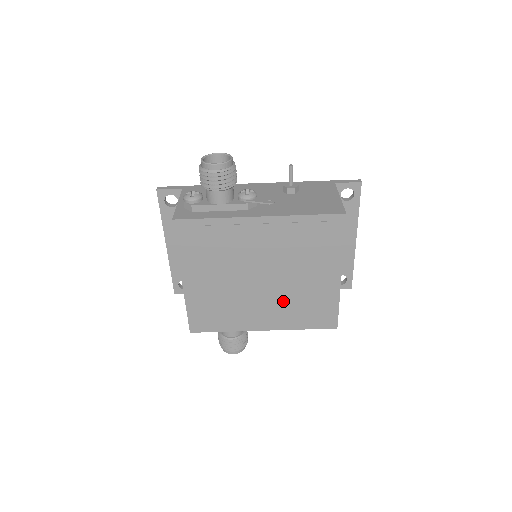
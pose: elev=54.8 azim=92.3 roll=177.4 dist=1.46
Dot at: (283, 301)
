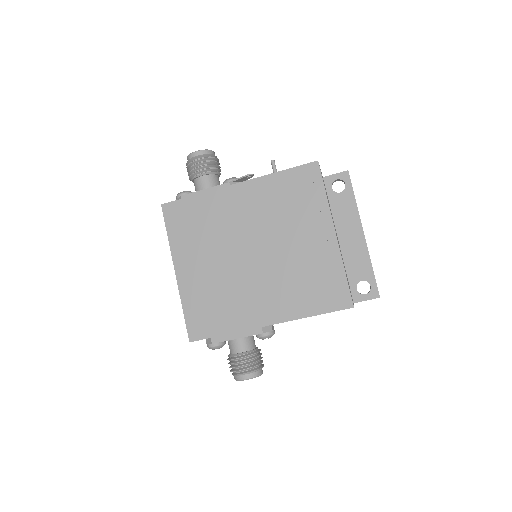
Dot at: (281, 278)
